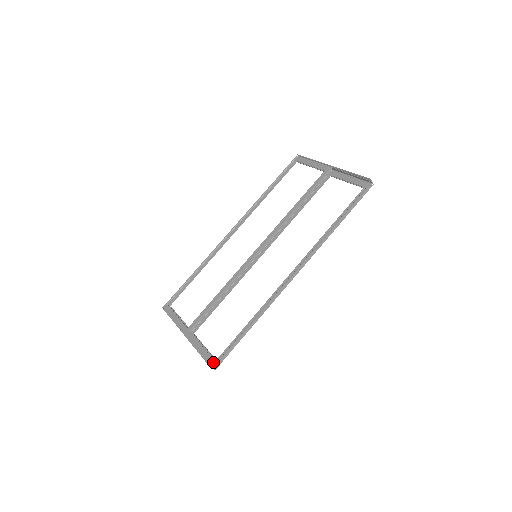
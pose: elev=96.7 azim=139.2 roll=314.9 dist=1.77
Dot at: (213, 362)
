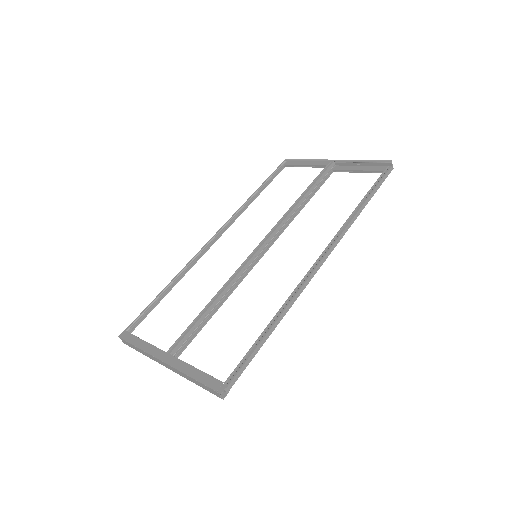
Dot at: occluded
